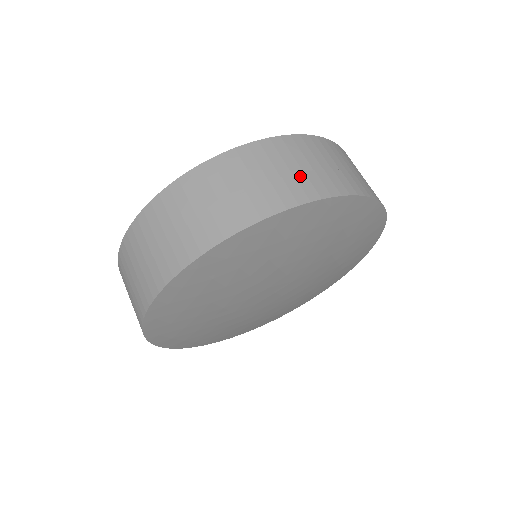
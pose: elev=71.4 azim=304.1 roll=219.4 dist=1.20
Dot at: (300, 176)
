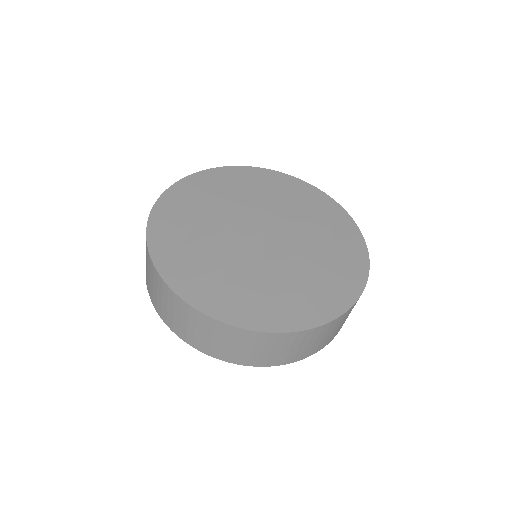
Dot at: (330, 337)
